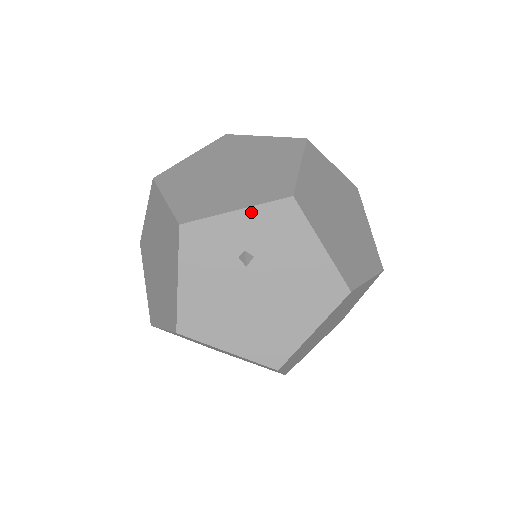
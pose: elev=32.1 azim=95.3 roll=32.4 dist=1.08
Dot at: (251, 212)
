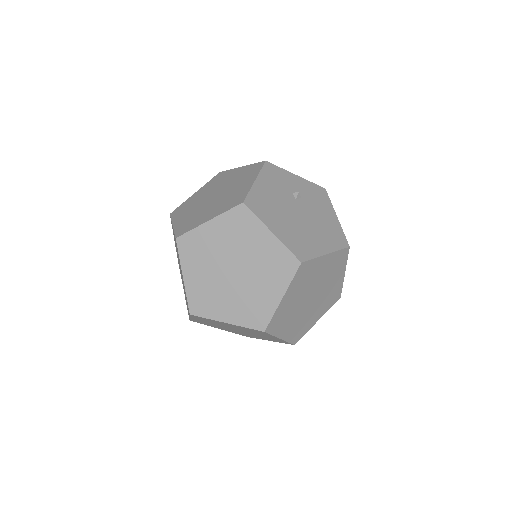
Dot at: (304, 181)
